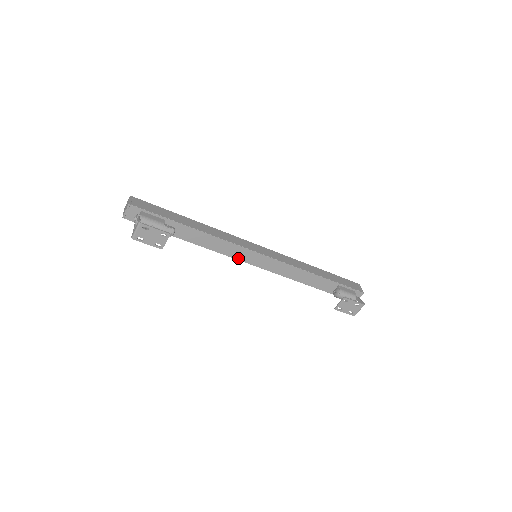
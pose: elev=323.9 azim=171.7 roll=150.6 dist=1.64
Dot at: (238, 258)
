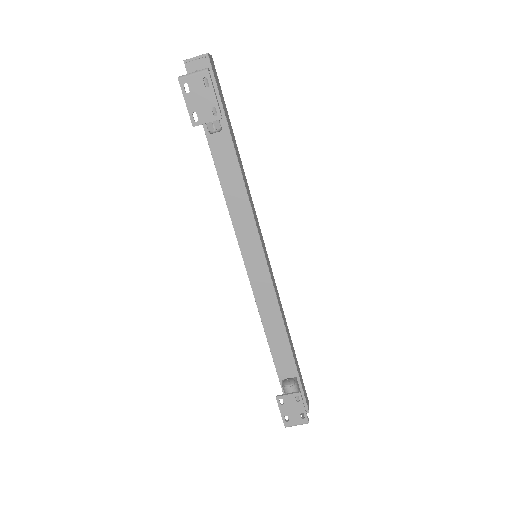
Dot at: (239, 237)
